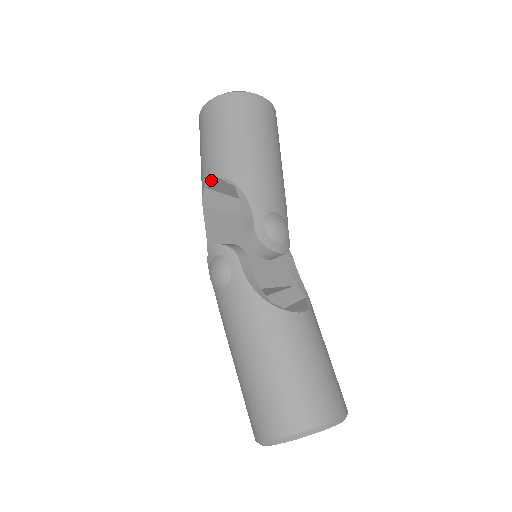
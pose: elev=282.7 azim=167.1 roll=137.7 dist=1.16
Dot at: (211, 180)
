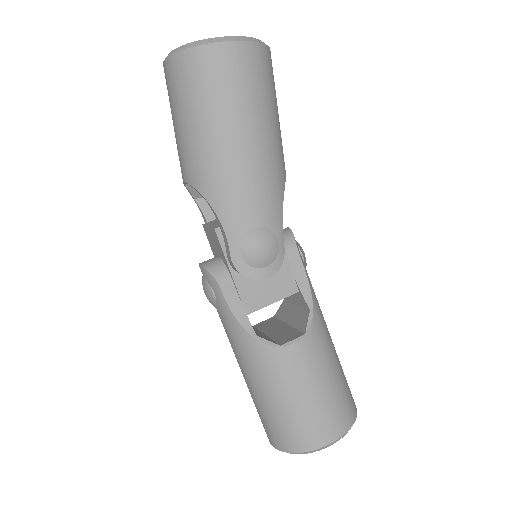
Dot at: (184, 183)
